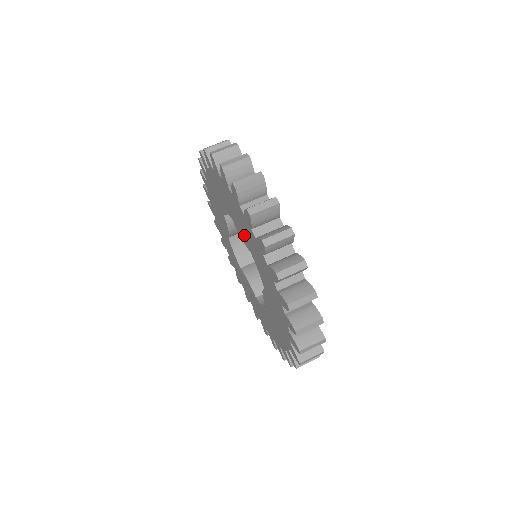
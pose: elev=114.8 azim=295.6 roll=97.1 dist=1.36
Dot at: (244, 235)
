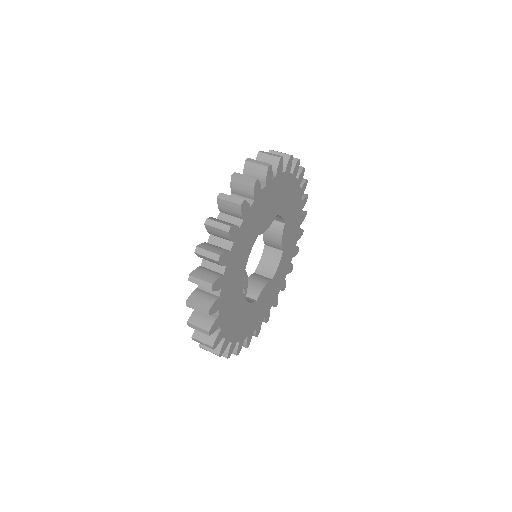
Dot at: occluded
